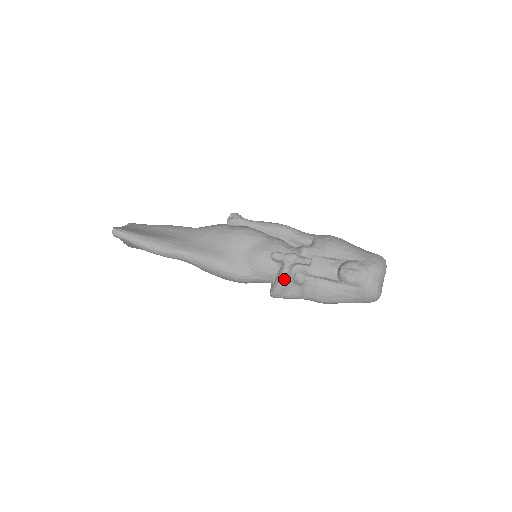
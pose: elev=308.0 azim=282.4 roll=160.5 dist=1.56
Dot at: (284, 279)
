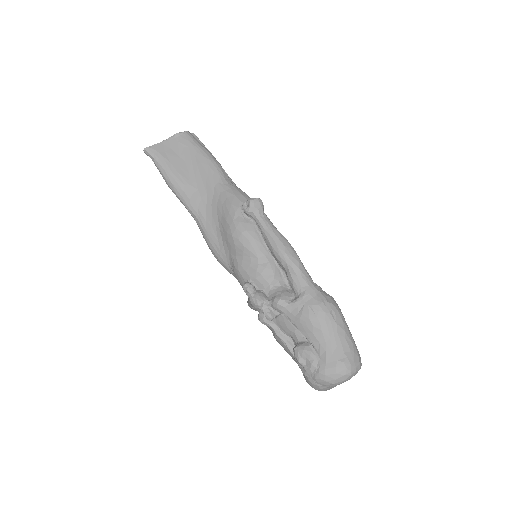
Dot at: (250, 307)
